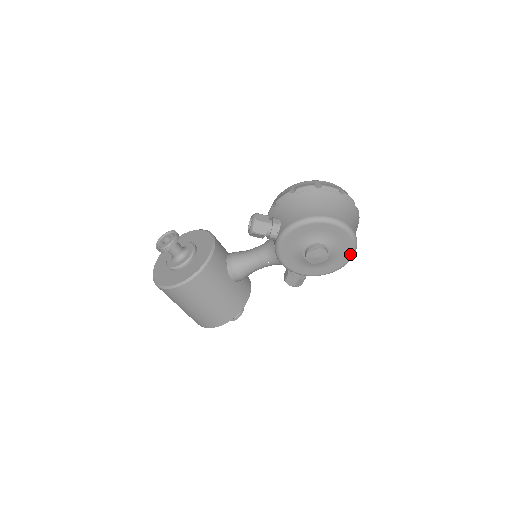
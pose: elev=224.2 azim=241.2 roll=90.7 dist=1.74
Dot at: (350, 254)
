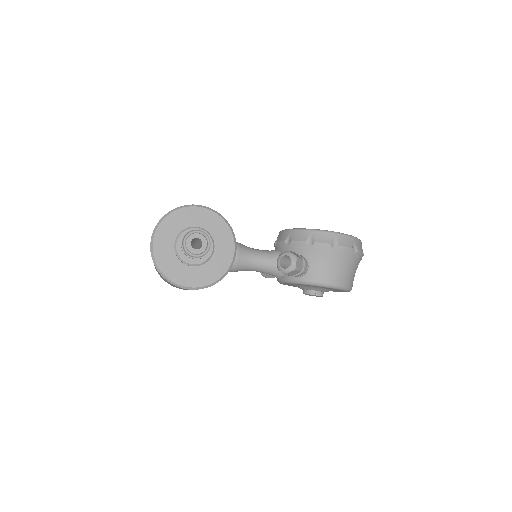
Dot at: occluded
